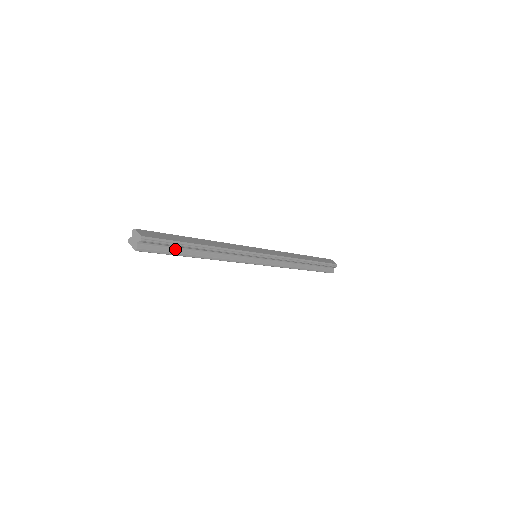
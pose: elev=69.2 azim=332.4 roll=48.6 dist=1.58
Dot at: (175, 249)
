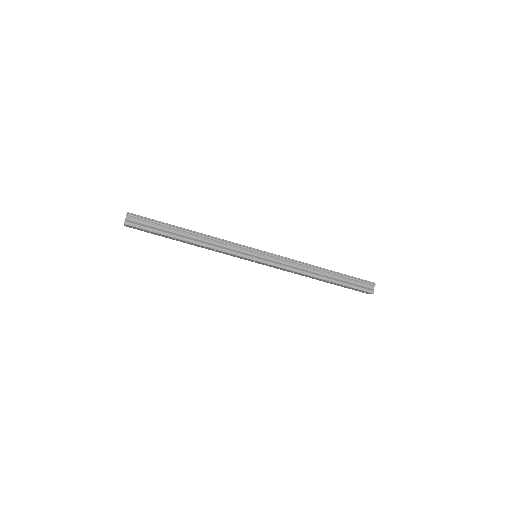
Dot at: (161, 229)
